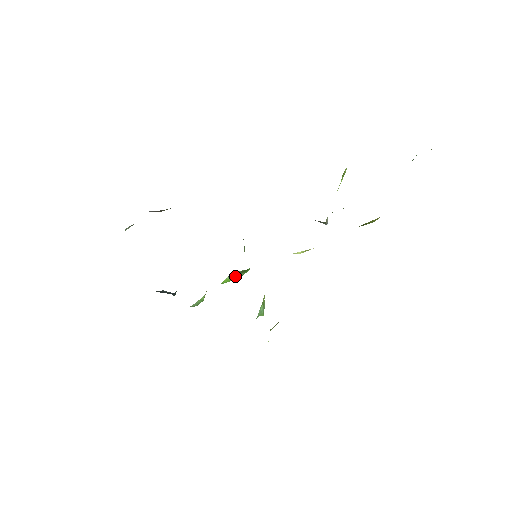
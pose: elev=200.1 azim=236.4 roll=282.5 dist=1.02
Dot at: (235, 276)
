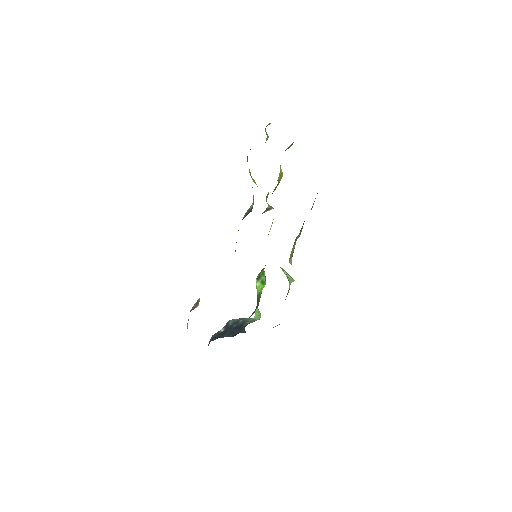
Dot at: (260, 281)
